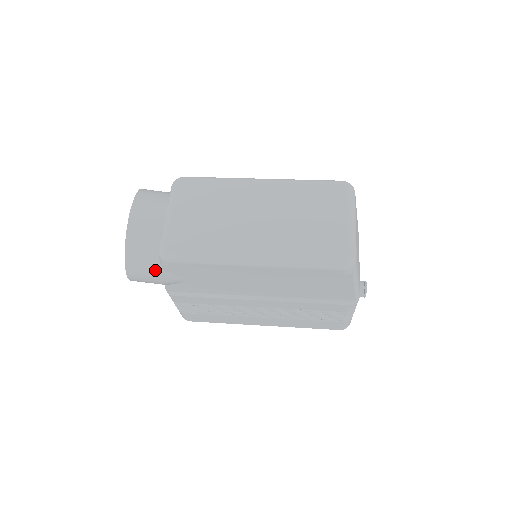
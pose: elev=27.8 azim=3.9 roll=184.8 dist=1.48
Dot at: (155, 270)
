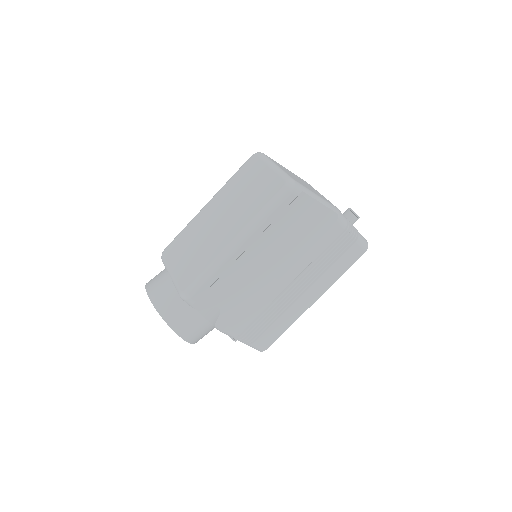
Dot at: (193, 316)
